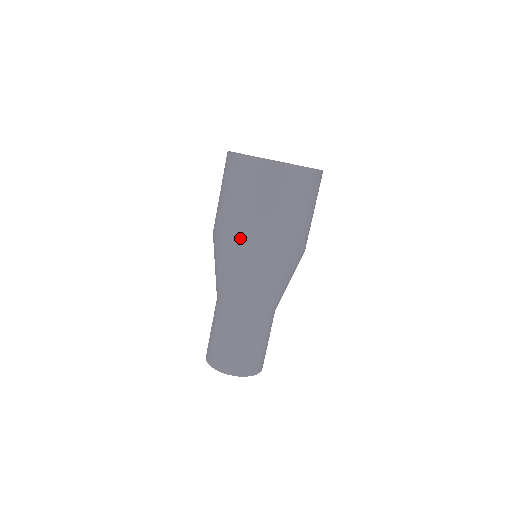
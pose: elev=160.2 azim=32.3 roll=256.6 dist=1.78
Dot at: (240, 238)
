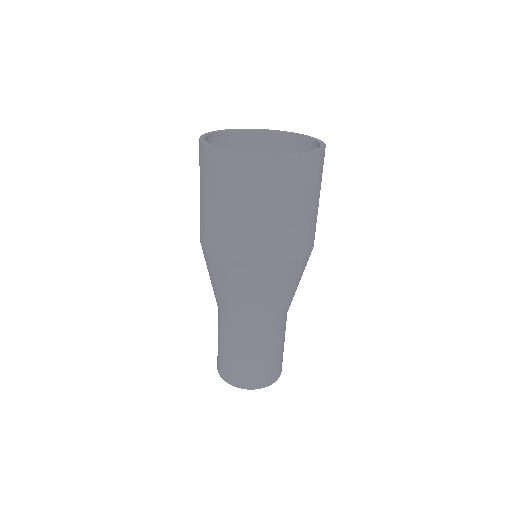
Dot at: (216, 247)
